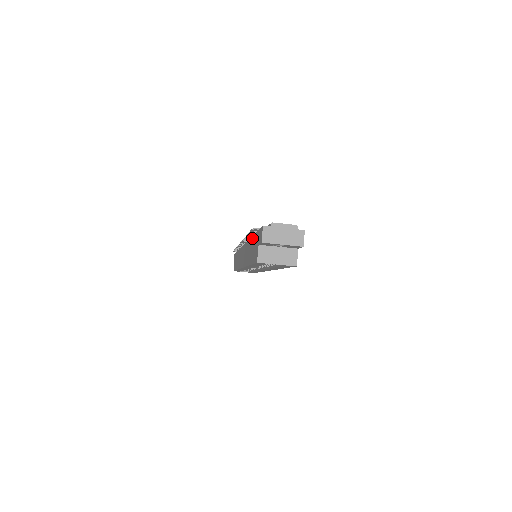
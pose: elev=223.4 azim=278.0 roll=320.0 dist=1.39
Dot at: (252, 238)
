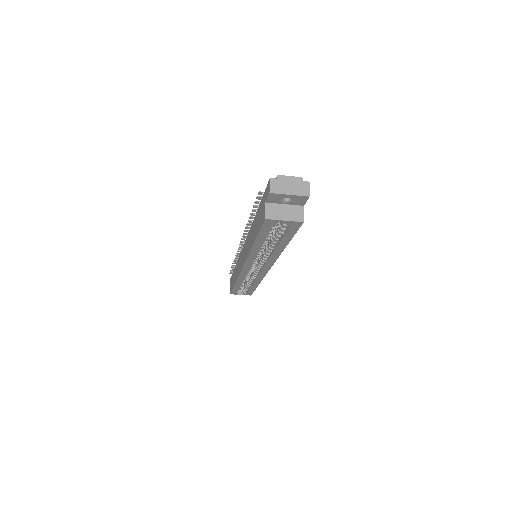
Dot at: (255, 215)
